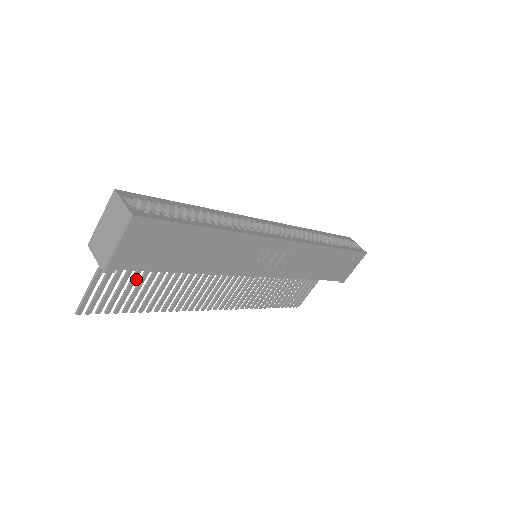
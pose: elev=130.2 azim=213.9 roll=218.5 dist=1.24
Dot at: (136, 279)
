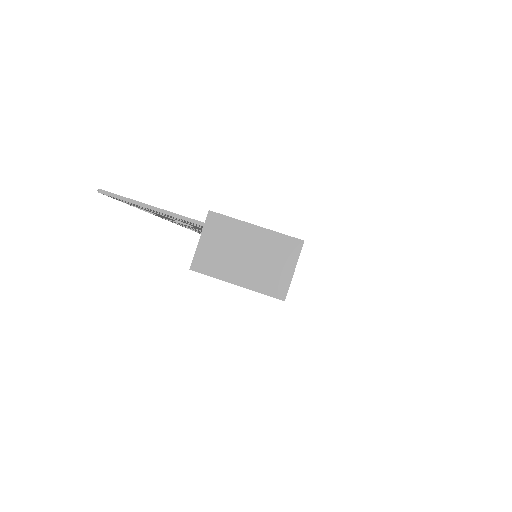
Dot at: occluded
